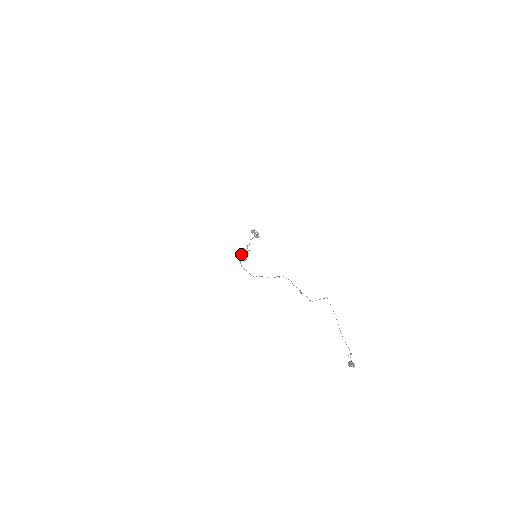
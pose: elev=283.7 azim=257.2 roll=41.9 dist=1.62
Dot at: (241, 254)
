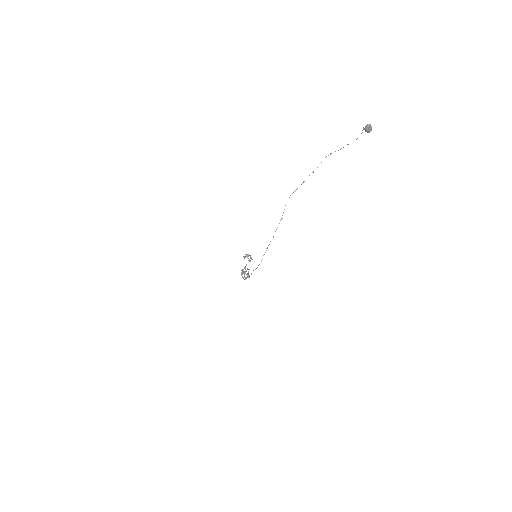
Dot at: (242, 272)
